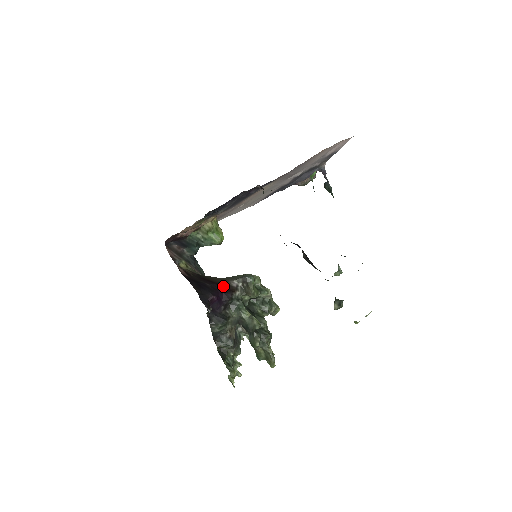
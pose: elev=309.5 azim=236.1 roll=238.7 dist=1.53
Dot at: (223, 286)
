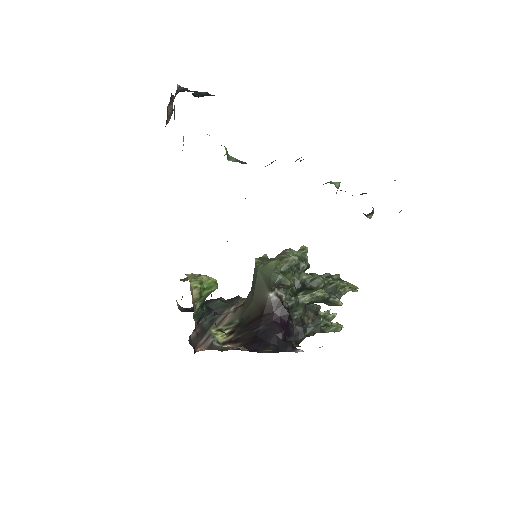
Dot at: (270, 311)
